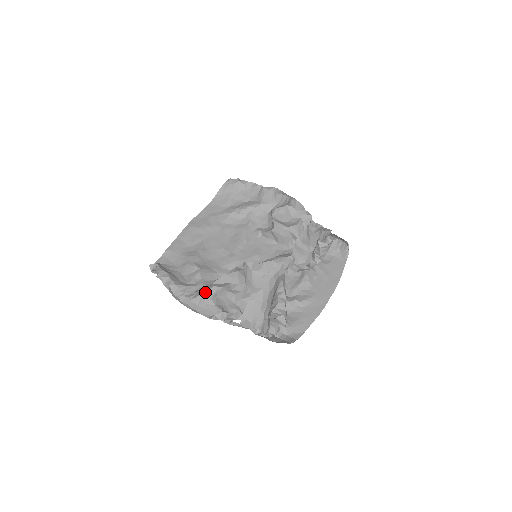
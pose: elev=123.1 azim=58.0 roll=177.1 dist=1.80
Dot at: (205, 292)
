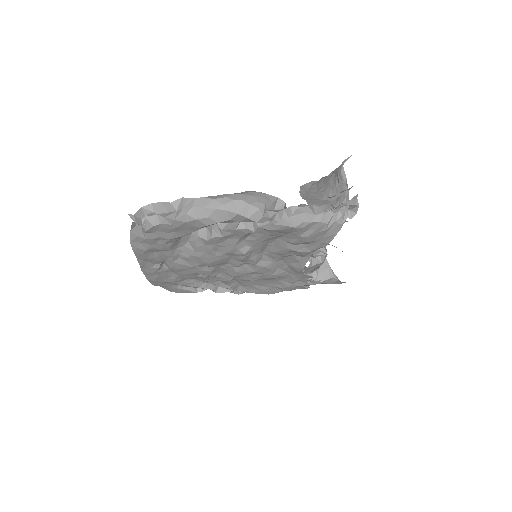
Dot at: occluded
